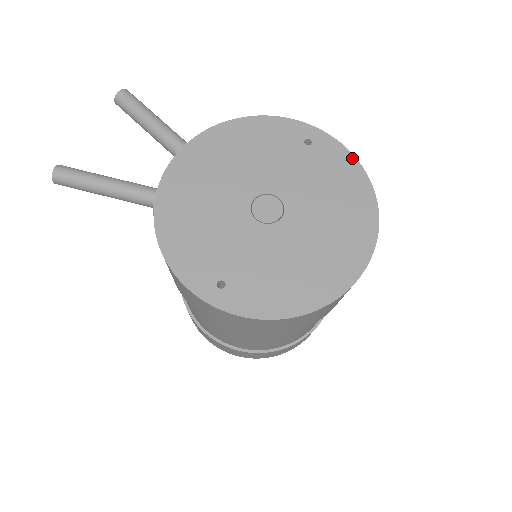
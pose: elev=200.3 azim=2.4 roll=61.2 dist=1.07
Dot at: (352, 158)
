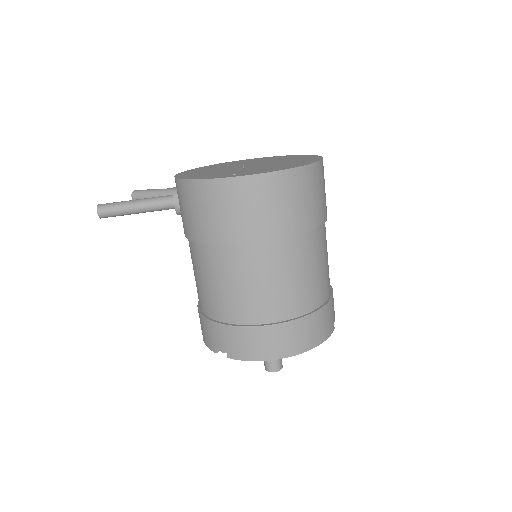
Dot at: occluded
